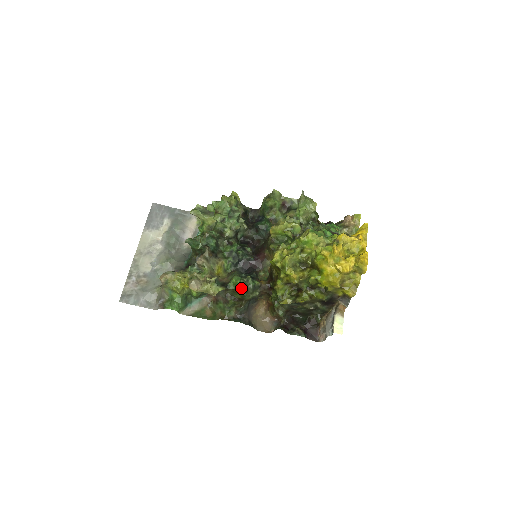
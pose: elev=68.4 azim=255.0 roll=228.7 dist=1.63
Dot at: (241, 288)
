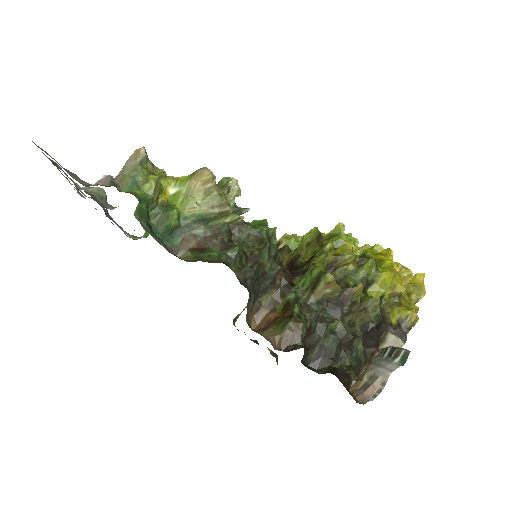
Dot at: (266, 233)
